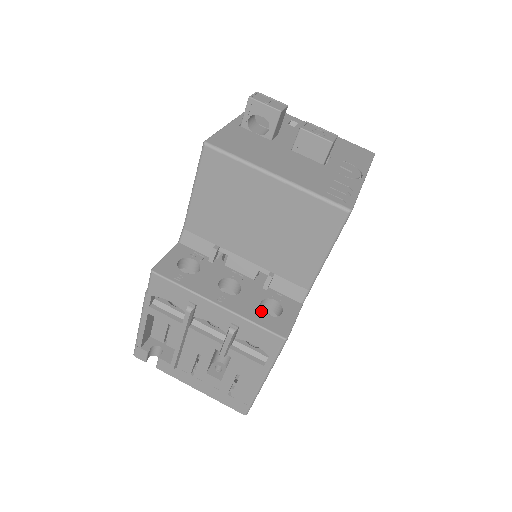
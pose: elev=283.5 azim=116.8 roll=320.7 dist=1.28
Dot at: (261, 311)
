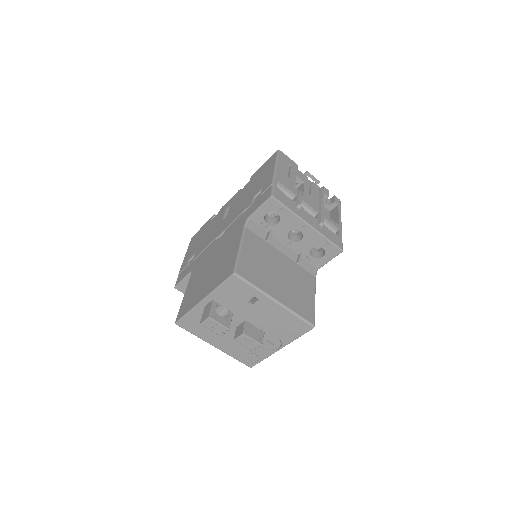
Dot at: occluded
